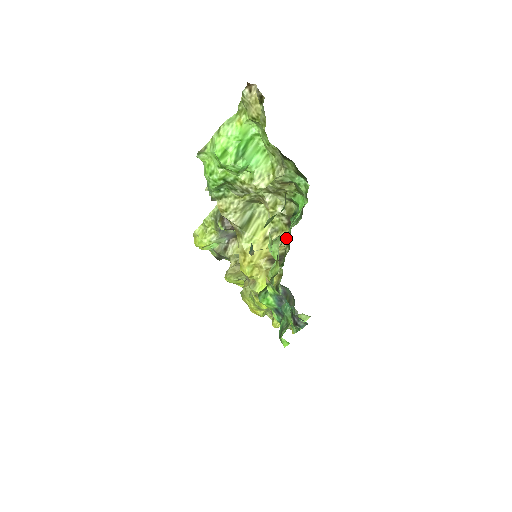
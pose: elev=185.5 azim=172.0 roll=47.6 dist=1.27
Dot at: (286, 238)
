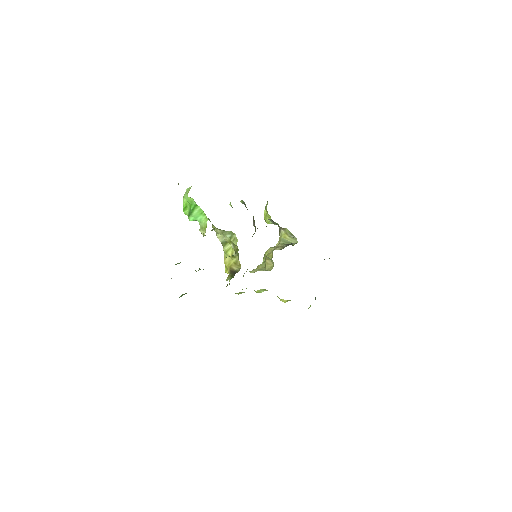
Dot at: occluded
